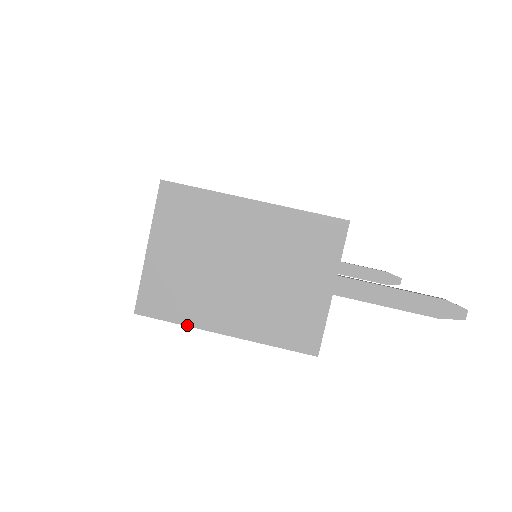
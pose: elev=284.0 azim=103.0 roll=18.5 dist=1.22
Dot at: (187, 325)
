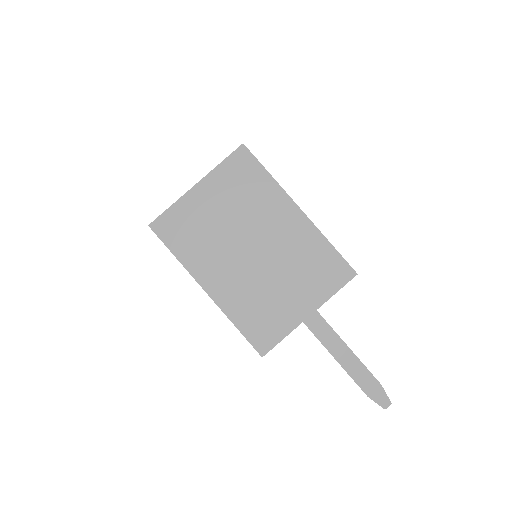
Dot at: (182, 263)
